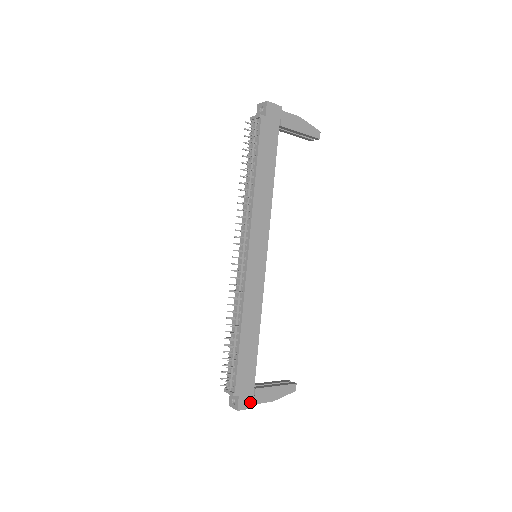
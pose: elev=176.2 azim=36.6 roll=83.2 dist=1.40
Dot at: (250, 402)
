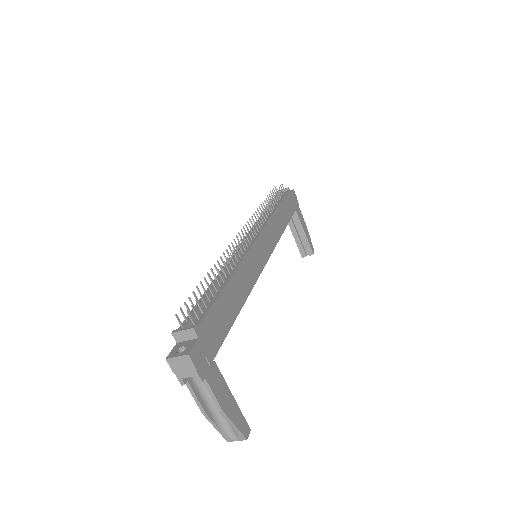
Dot at: (203, 369)
